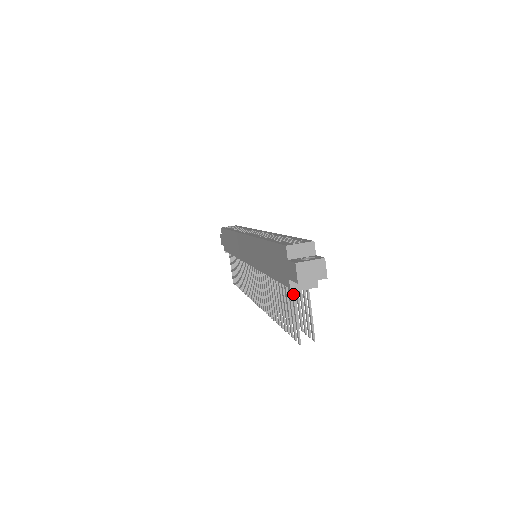
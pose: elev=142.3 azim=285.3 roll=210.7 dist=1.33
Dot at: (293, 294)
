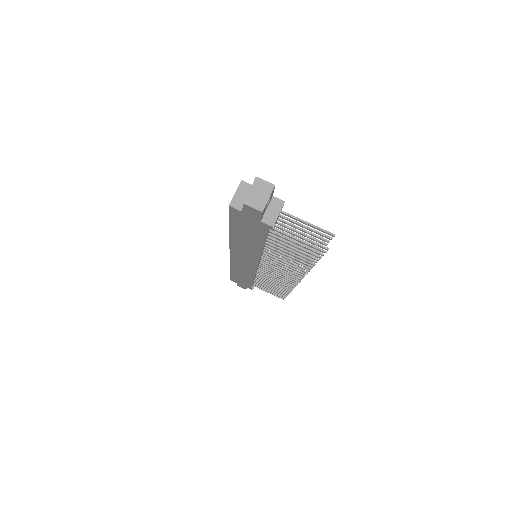
Dot at: (279, 228)
